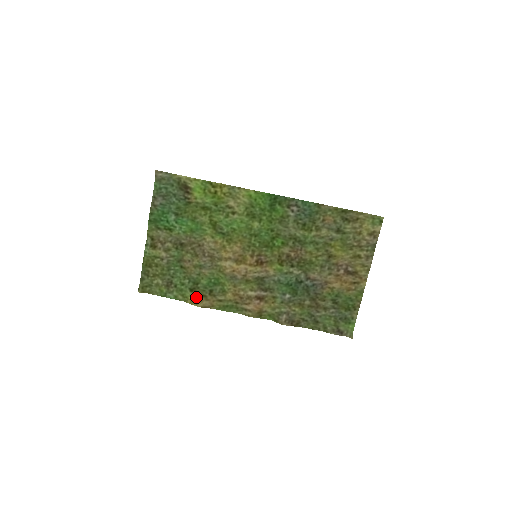
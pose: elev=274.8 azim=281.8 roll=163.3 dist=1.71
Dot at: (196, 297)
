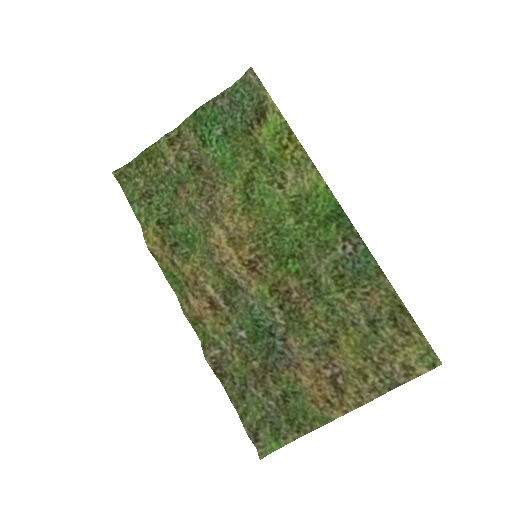
Dot at: (155, 234)
